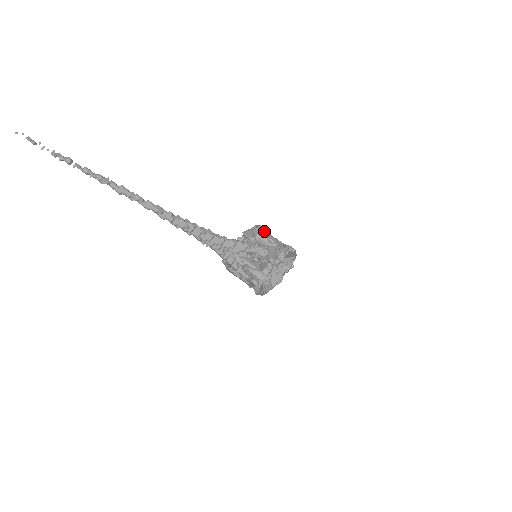
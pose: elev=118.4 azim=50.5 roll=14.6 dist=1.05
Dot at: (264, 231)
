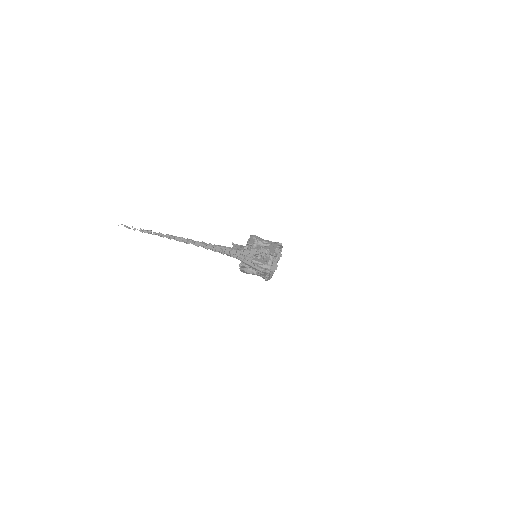
Dot at: (258, 238)
